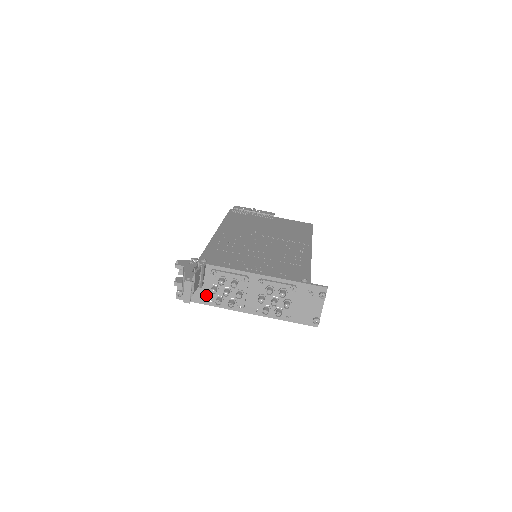
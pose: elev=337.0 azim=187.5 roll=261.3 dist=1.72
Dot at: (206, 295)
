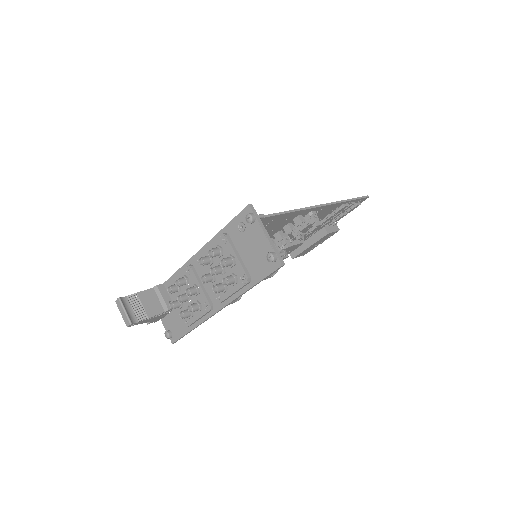
Dot at: (184, 319)
